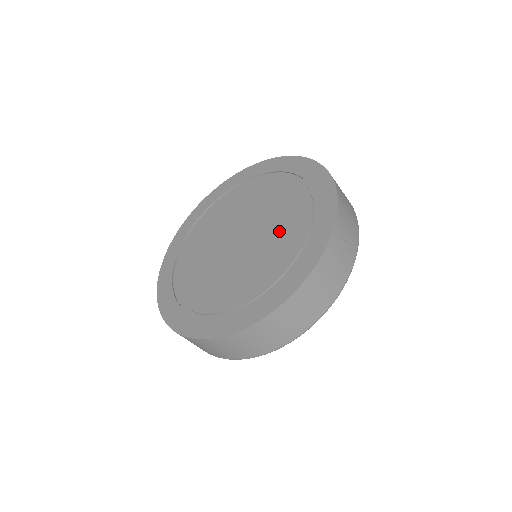
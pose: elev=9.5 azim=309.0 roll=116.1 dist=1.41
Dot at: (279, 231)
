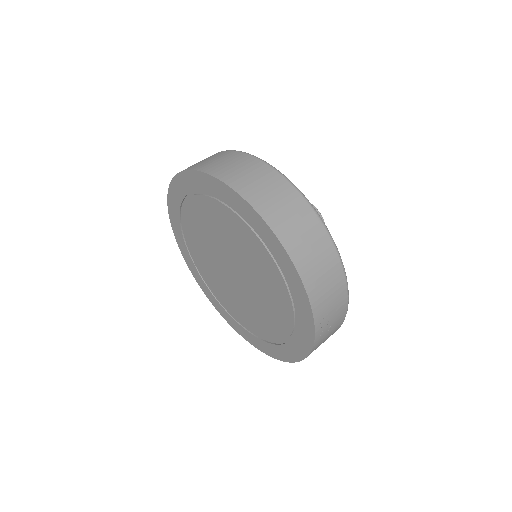
Dot at: (267, 297)
